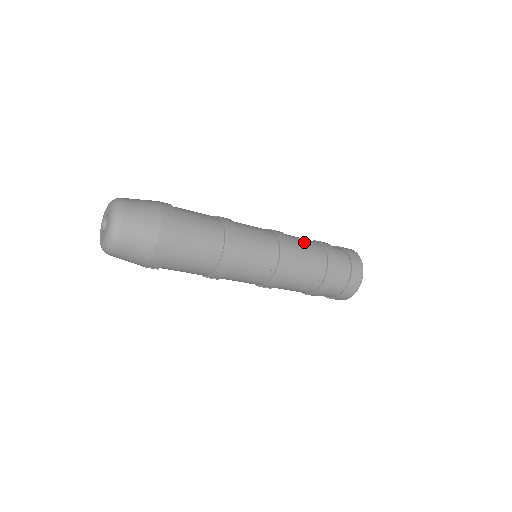
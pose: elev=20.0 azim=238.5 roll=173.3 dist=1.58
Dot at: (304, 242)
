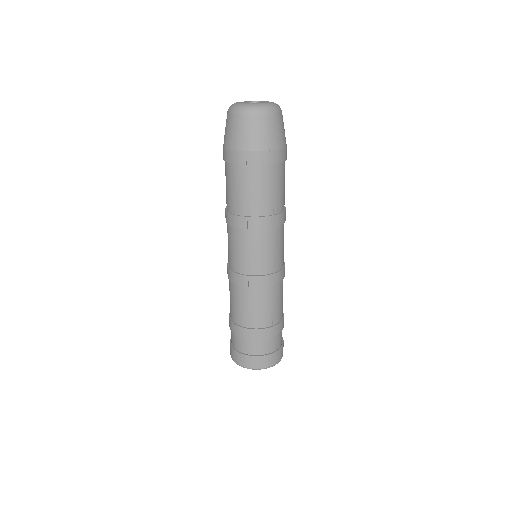
Dot at: occluded
